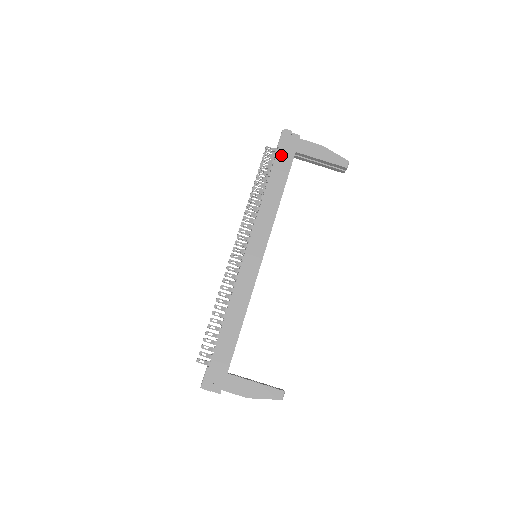
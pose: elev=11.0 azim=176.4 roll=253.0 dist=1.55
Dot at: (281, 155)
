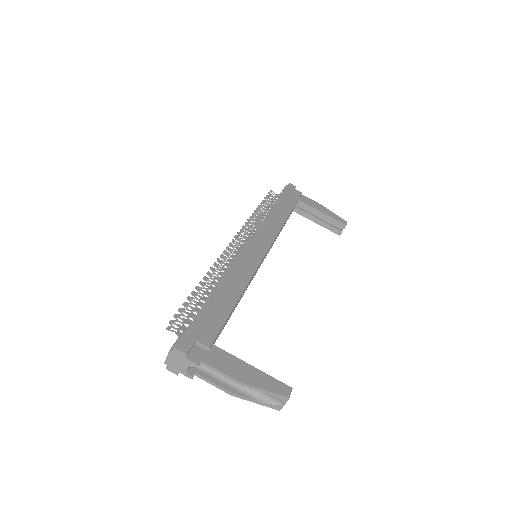
Dot at: (286, 195)
